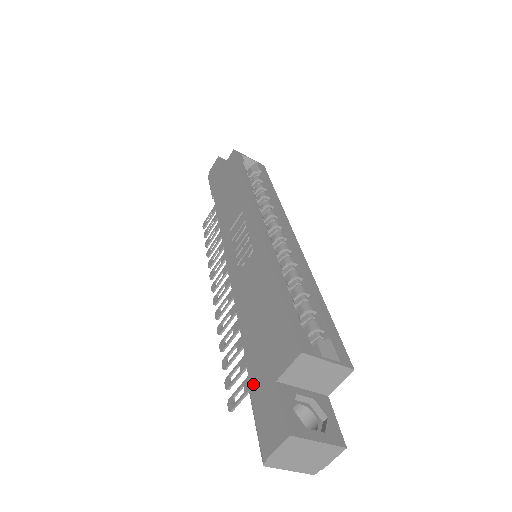
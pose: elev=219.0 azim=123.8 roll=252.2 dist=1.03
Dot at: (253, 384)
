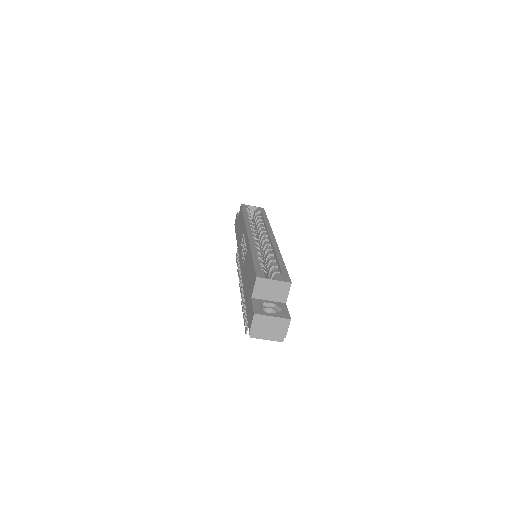
Dot at: (246, 308)
